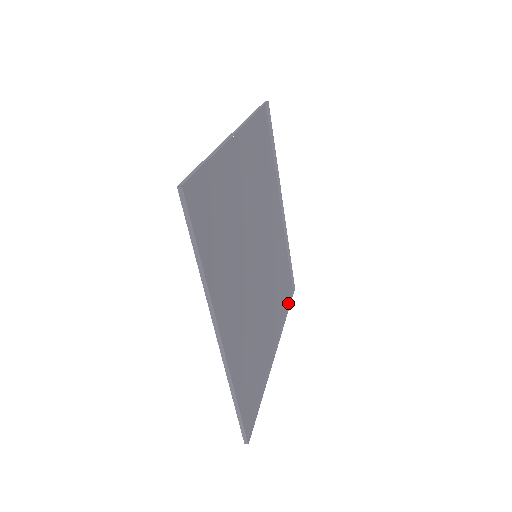
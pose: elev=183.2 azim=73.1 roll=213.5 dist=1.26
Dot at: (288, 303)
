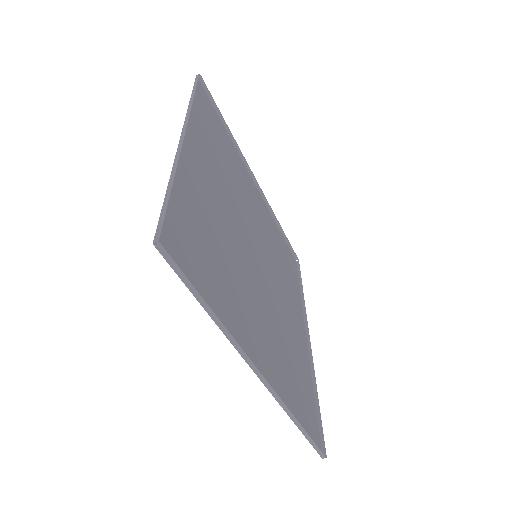
Dot at: (299, 279)
